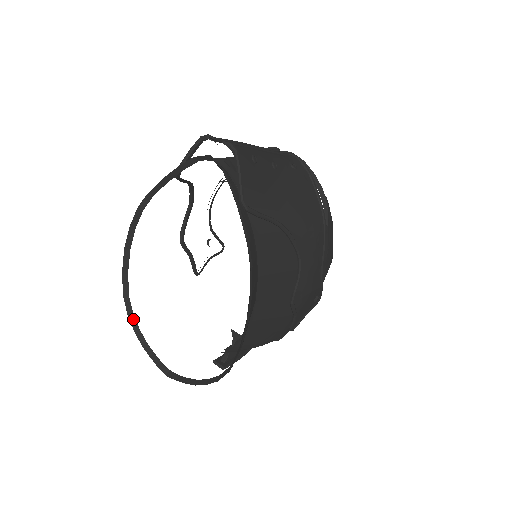
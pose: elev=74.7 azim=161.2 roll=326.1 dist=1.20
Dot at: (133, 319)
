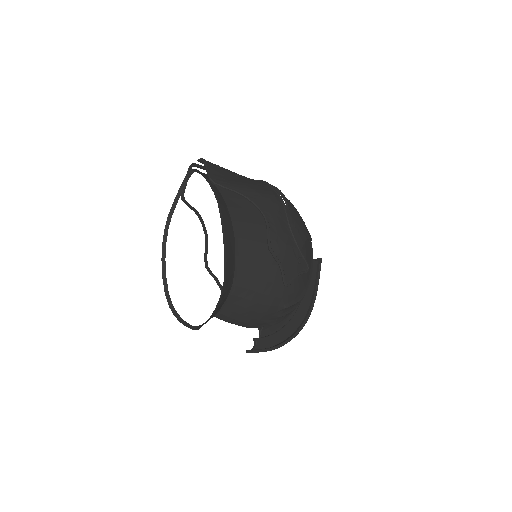
Dot at: (173, 308)
